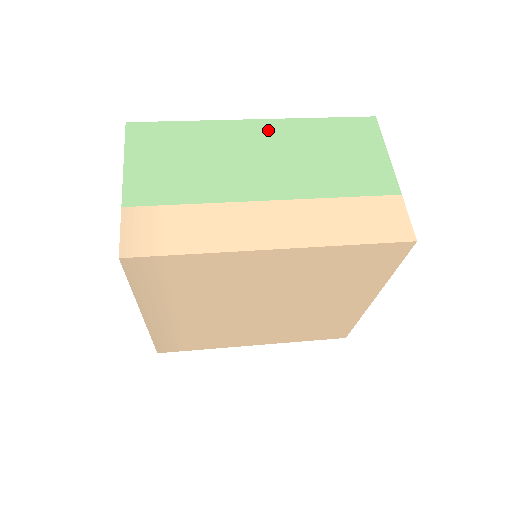
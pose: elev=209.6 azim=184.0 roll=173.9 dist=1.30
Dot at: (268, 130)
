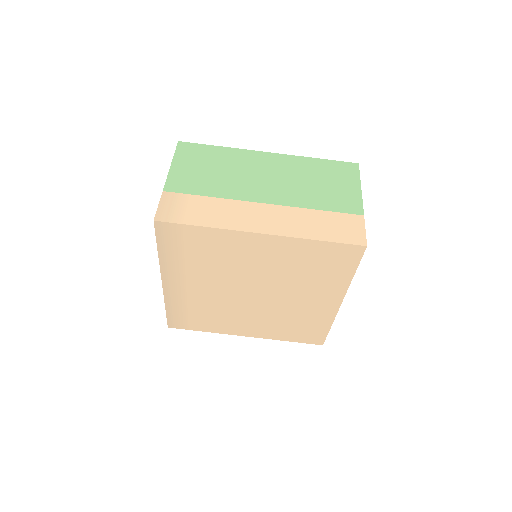
Dot at: (277, 160)
